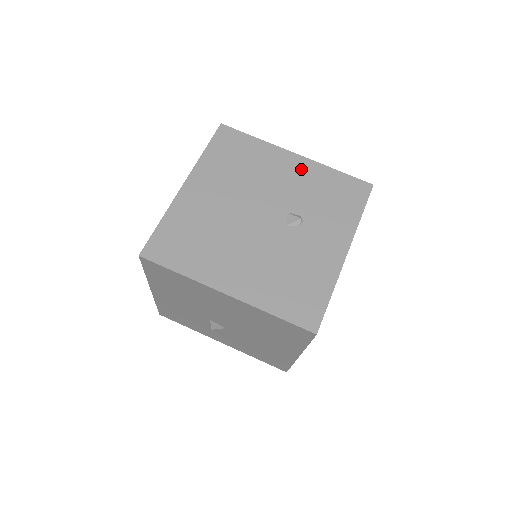
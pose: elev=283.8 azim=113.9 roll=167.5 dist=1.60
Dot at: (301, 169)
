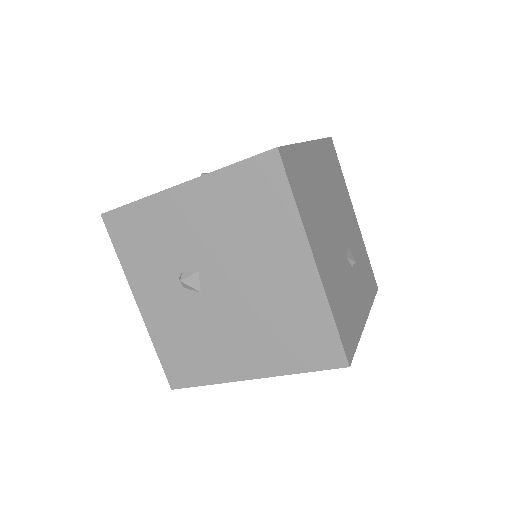
Dot at: (356, 229)
